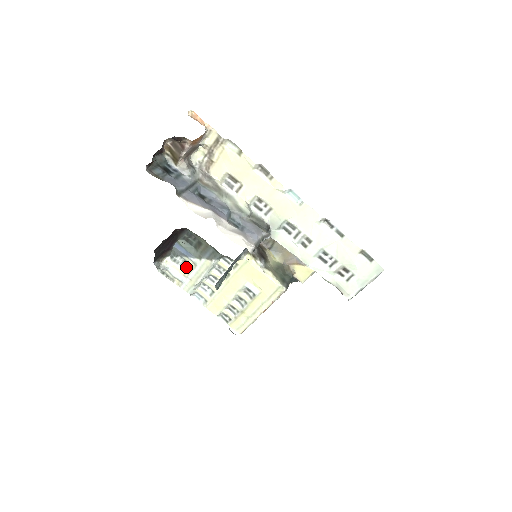
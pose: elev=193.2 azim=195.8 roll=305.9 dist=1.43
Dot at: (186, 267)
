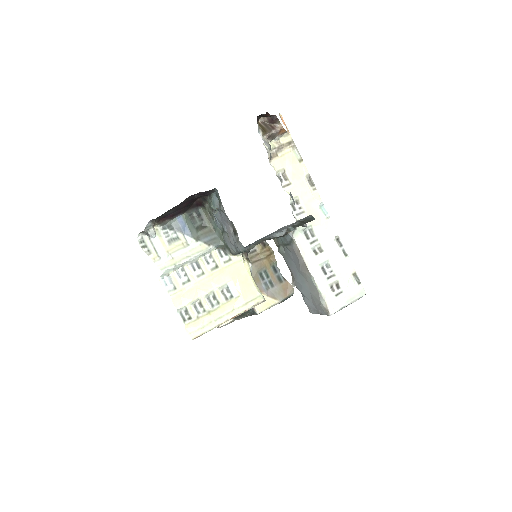
Dot at: (175, 244)
